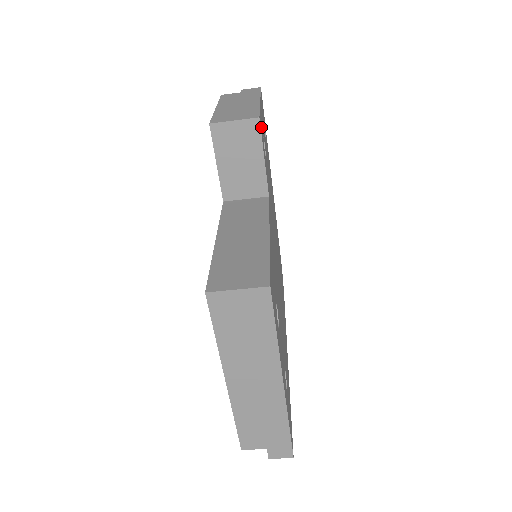
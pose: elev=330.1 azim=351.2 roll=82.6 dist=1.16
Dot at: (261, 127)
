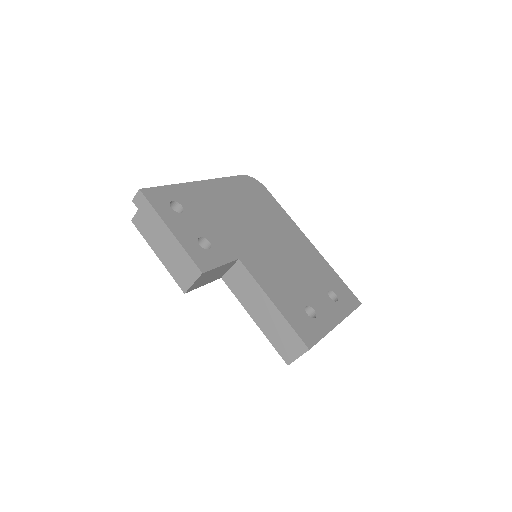
Dot at: (201, 260)
